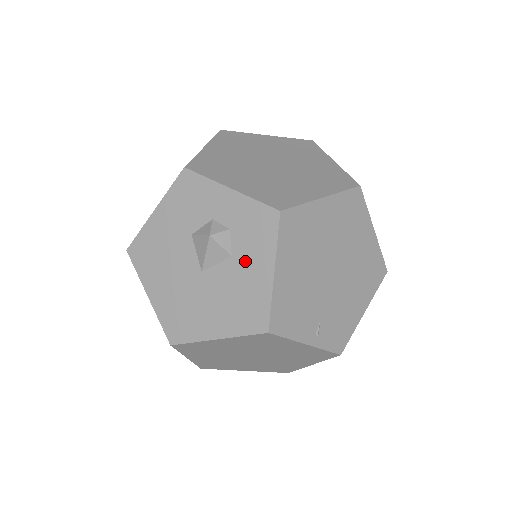
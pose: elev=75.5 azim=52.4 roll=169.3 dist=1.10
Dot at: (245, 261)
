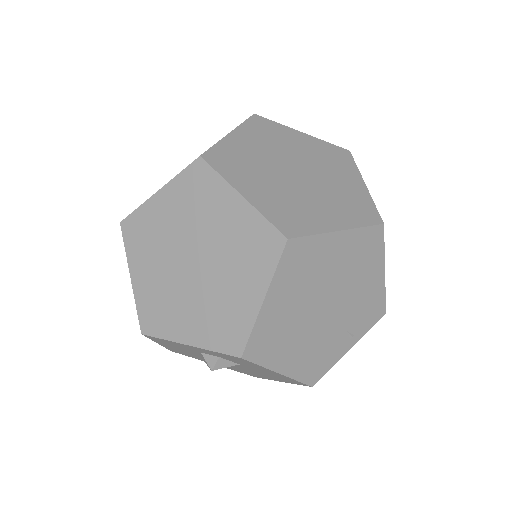
Dot at: (252, 367)
